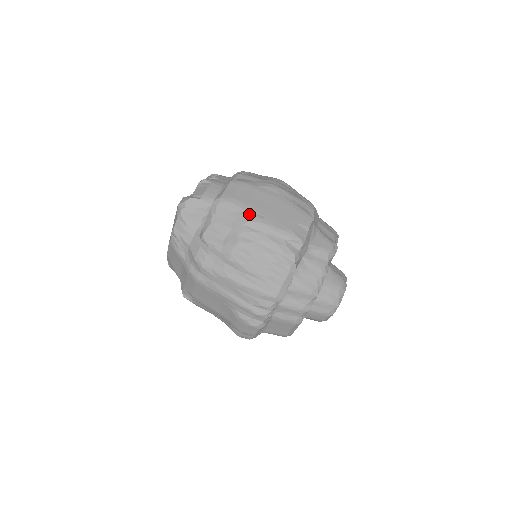
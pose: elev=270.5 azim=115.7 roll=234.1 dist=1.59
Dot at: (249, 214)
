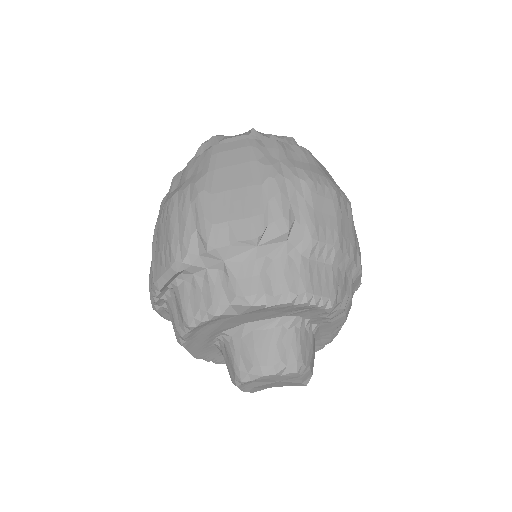
Dot at: (204, 177)
